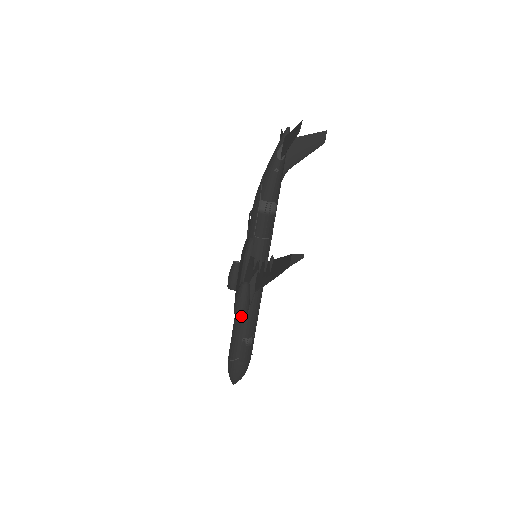
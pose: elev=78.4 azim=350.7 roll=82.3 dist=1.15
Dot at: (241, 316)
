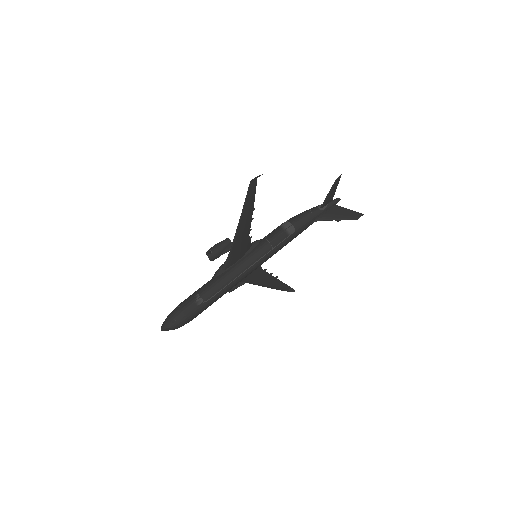
Dot at: (208, 254)
